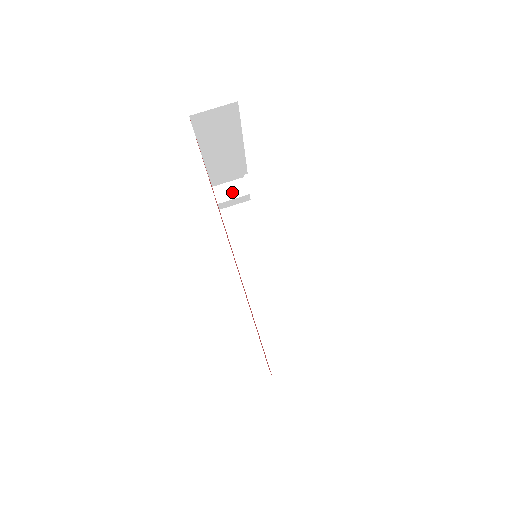
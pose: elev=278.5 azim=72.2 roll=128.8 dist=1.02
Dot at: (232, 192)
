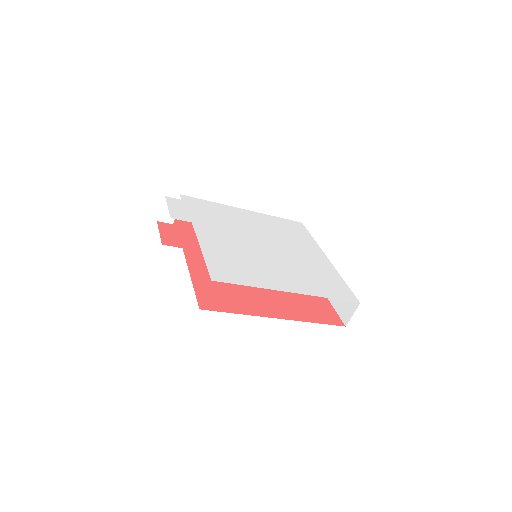
Dot at: occluded
